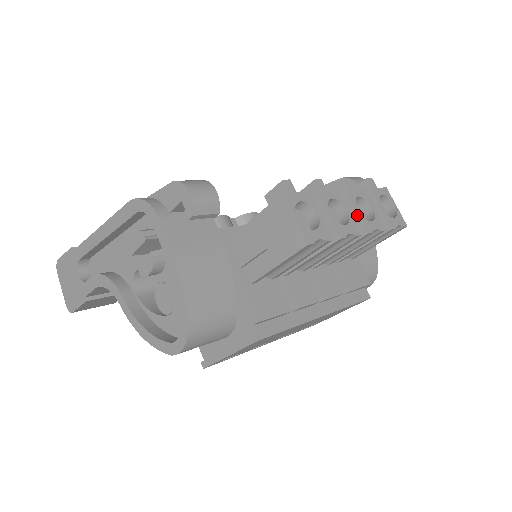
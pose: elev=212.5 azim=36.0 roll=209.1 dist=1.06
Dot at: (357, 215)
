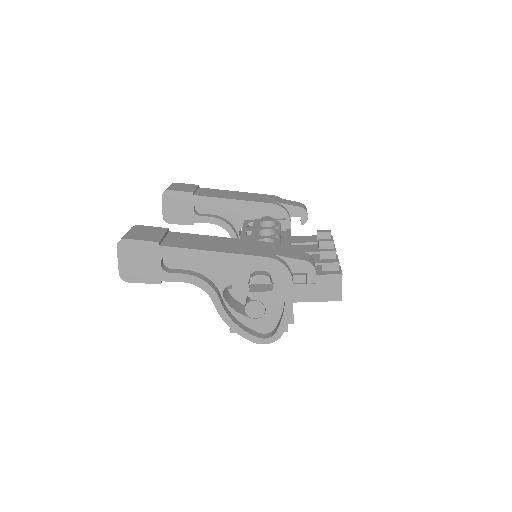
Dot at: occluded
